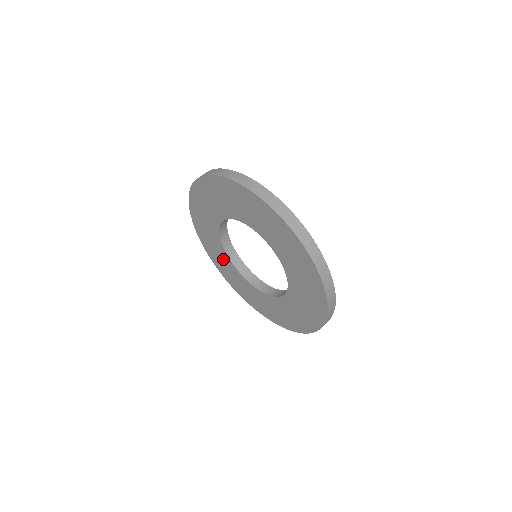
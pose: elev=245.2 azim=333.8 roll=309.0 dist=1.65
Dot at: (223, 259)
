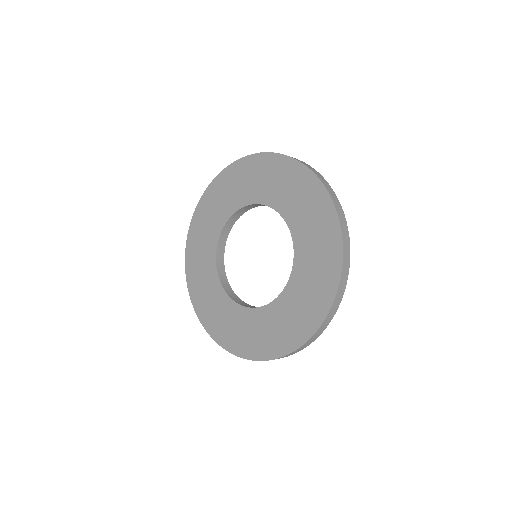
Dot at: (206, 261)
